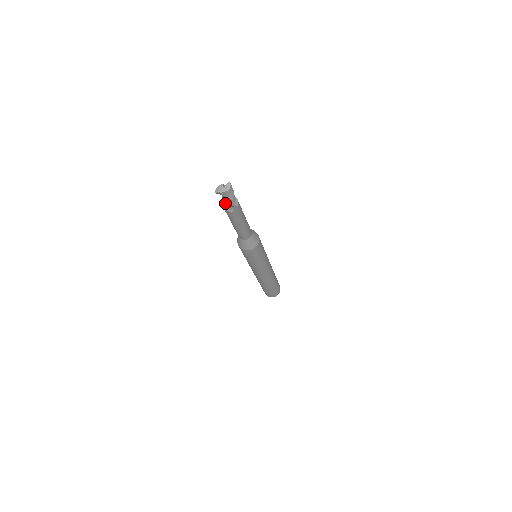
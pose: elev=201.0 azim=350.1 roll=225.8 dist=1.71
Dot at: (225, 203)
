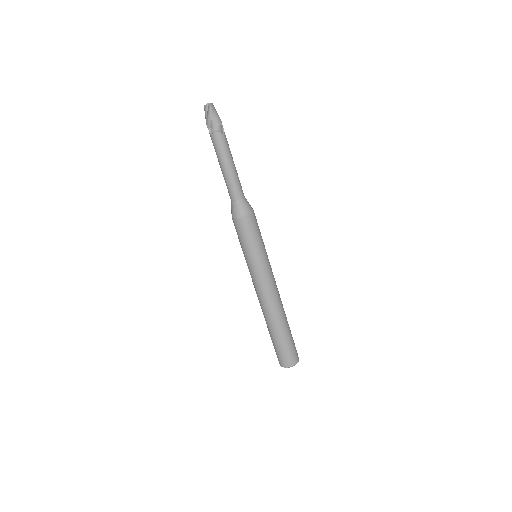
Dot at: (216, 125)
